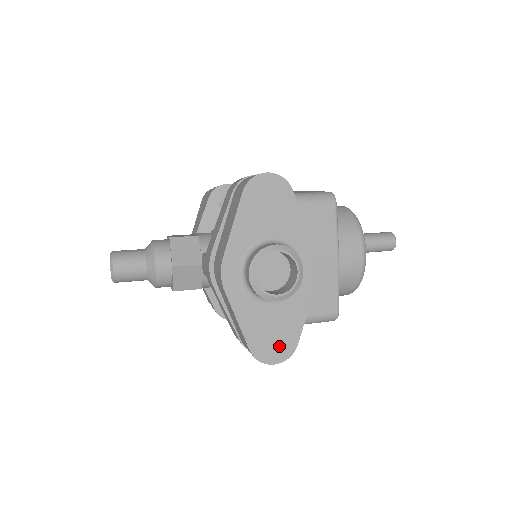
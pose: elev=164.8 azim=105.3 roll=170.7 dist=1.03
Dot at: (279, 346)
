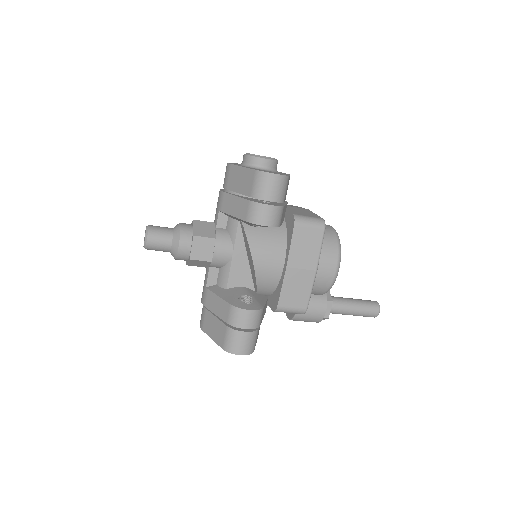
Dot at: (276, 173)
